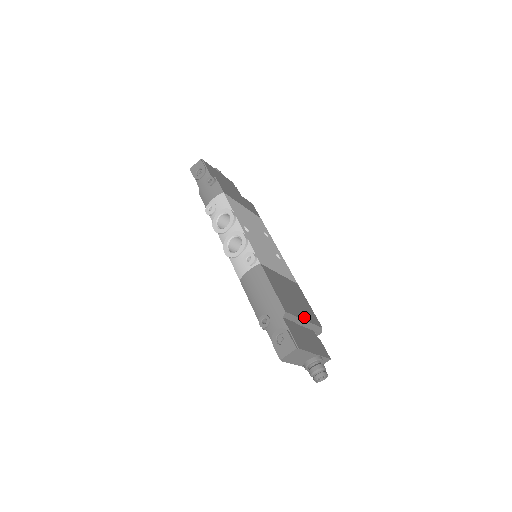
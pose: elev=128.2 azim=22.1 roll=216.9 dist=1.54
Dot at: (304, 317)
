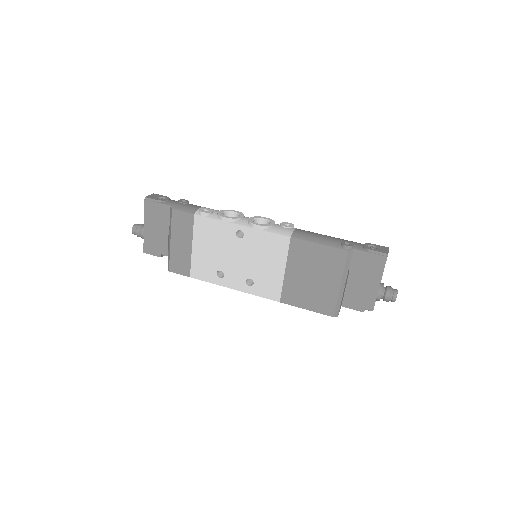
Dot at: occluded
